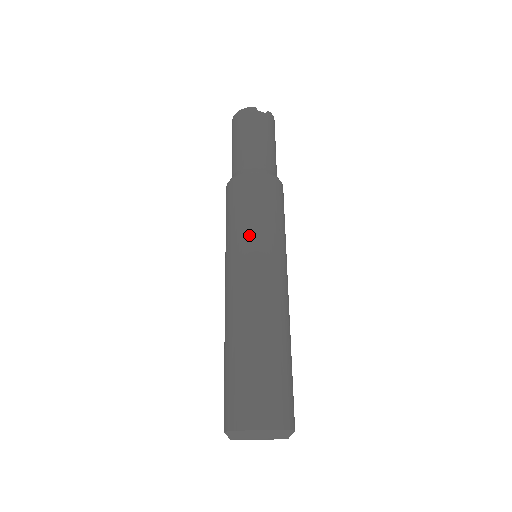
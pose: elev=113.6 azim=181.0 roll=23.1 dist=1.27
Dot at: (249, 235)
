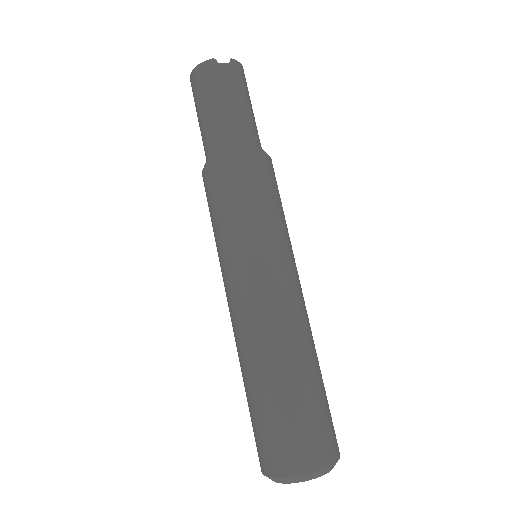
Dot at: (242, 240)
